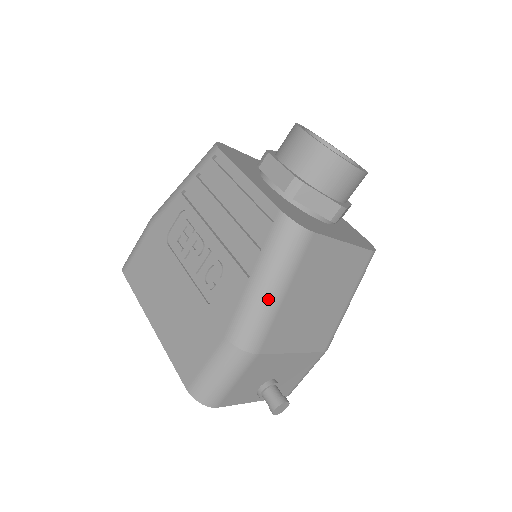
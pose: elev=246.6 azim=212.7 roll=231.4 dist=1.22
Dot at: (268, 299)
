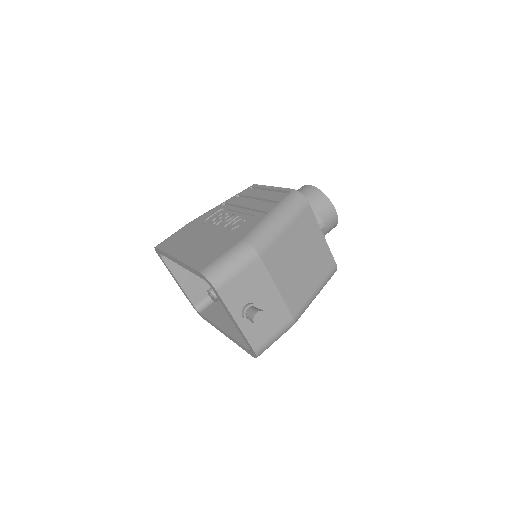
Dot at: (276, 224)
